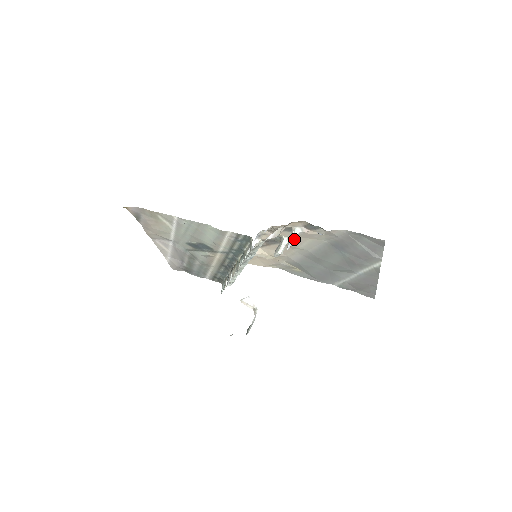
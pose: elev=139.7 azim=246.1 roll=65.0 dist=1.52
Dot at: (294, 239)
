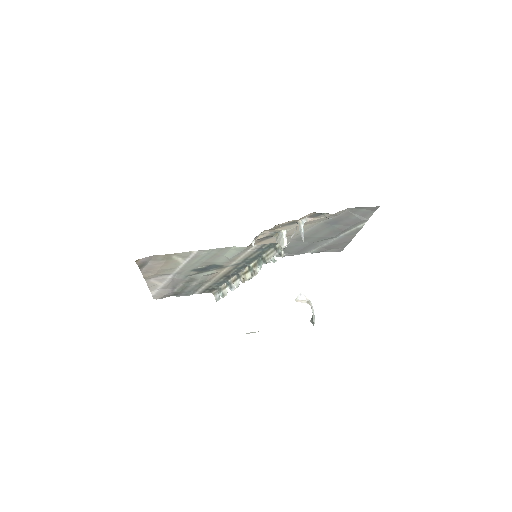
Dot at: (303, 230)
